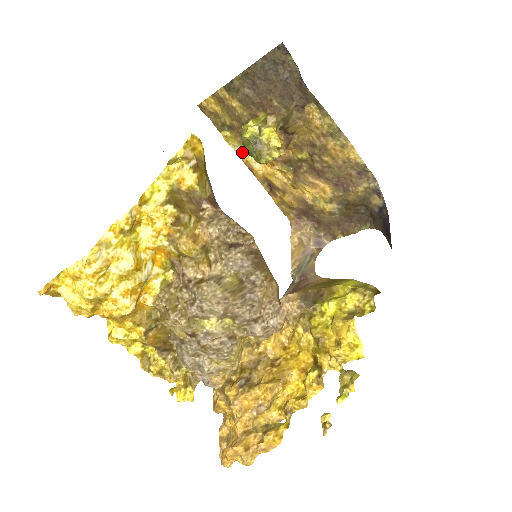
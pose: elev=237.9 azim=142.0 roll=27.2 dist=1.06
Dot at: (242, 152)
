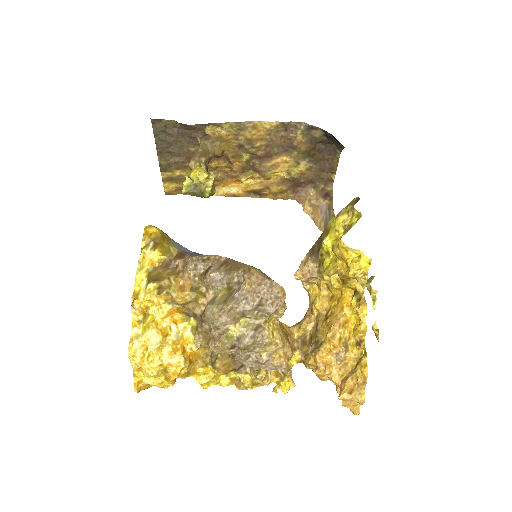
Dot at: (217, 192)
